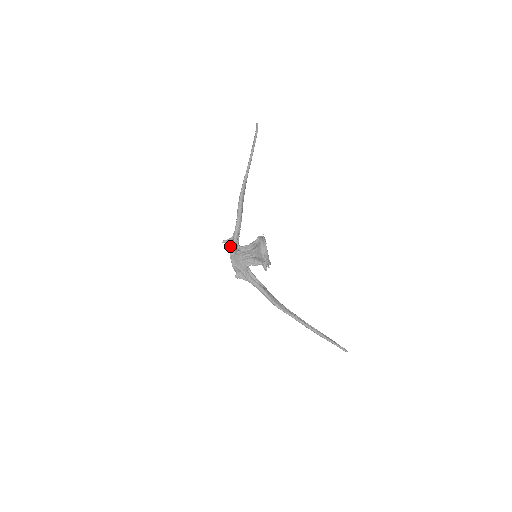
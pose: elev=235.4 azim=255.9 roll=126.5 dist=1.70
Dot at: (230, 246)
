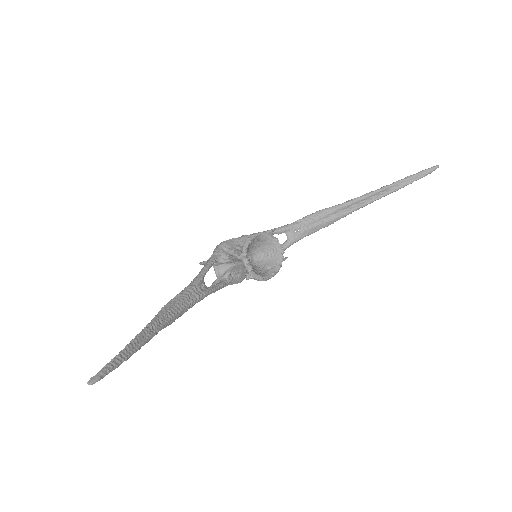
Dot at: occluded
